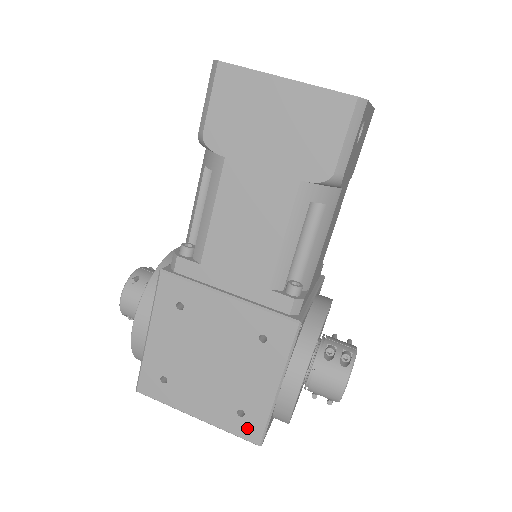
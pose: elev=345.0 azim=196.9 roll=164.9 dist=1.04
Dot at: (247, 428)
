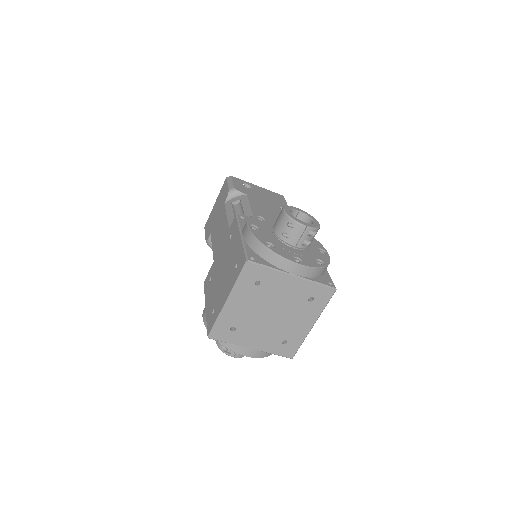
Dot at: (240, 265)
